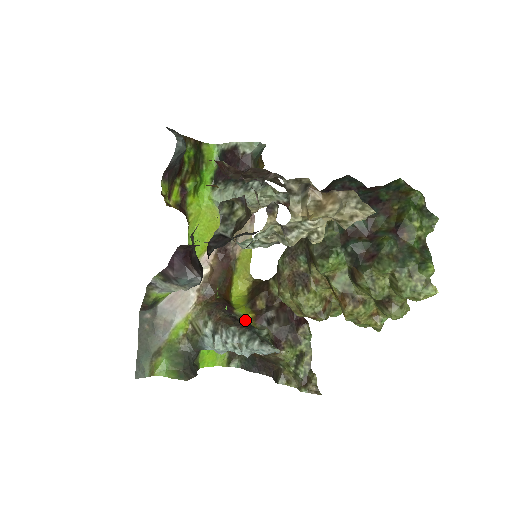
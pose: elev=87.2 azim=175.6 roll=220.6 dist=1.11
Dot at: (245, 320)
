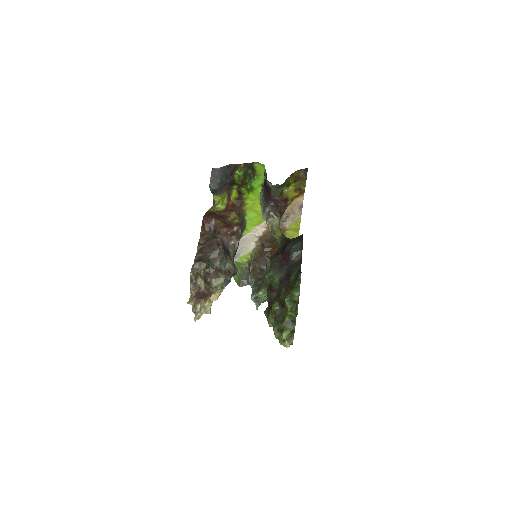
Dot at: occluded
